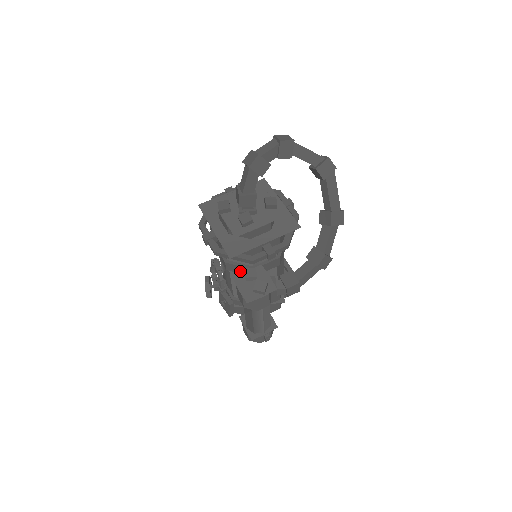
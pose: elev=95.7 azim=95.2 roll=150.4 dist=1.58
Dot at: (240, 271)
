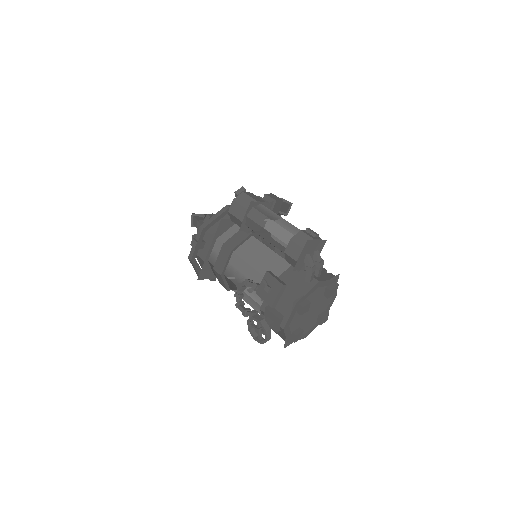
Dot at: (240, 240)
